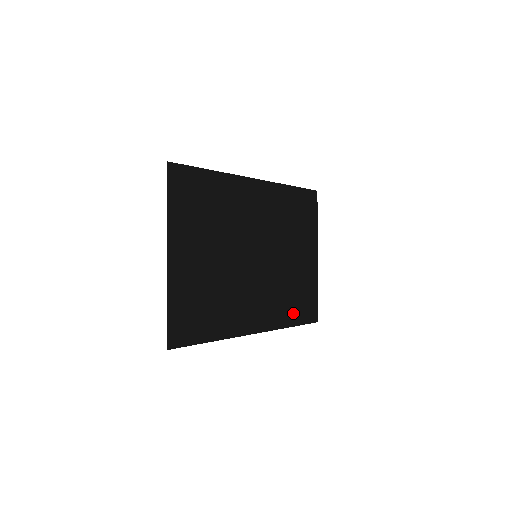
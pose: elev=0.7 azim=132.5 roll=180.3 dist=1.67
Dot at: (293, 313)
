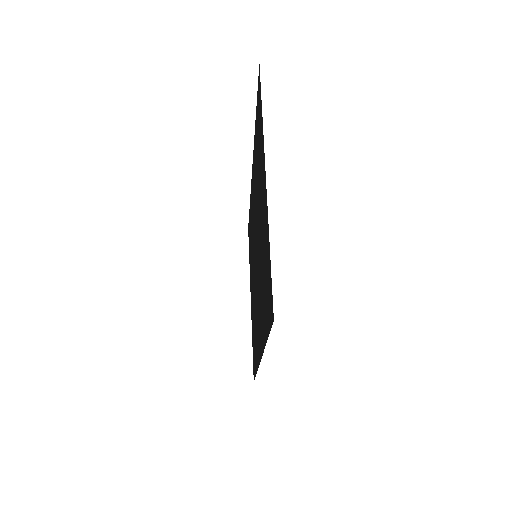
Dot at: (255, 356)
